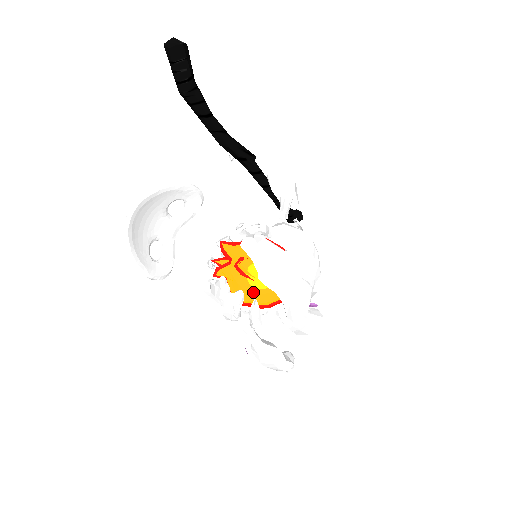
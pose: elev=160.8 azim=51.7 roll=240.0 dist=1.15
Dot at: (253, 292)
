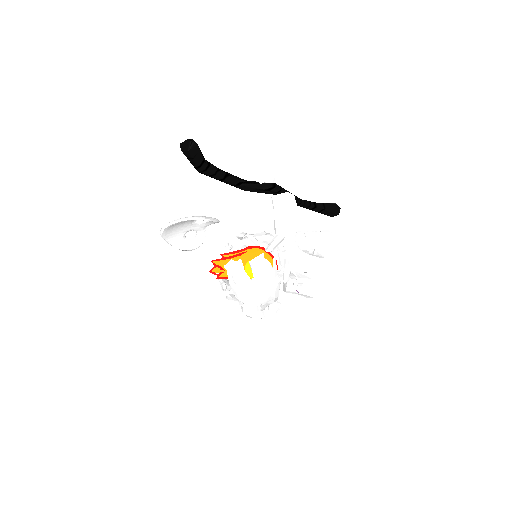
Dot at: occluded
